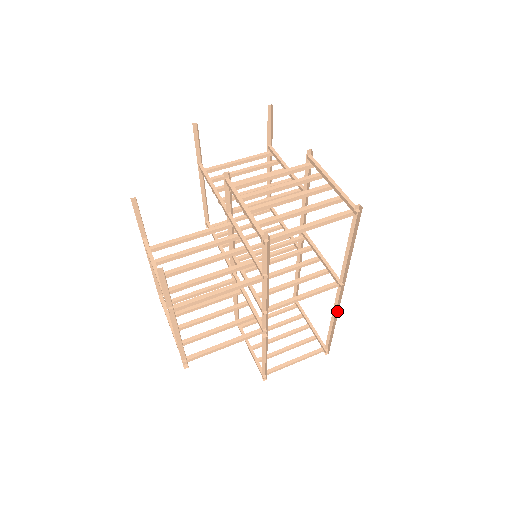
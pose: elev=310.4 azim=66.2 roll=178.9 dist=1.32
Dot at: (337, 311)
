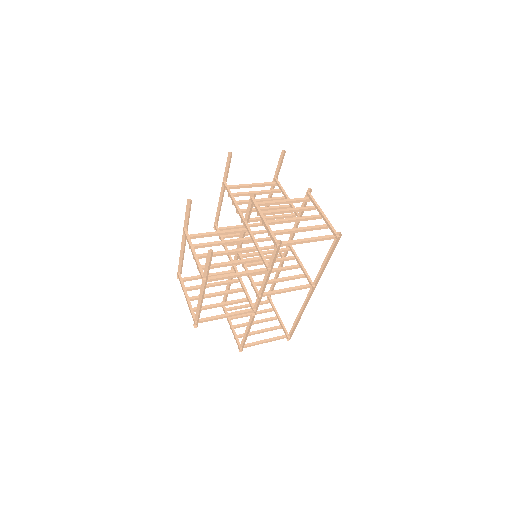
Dot at: (305, 306)
